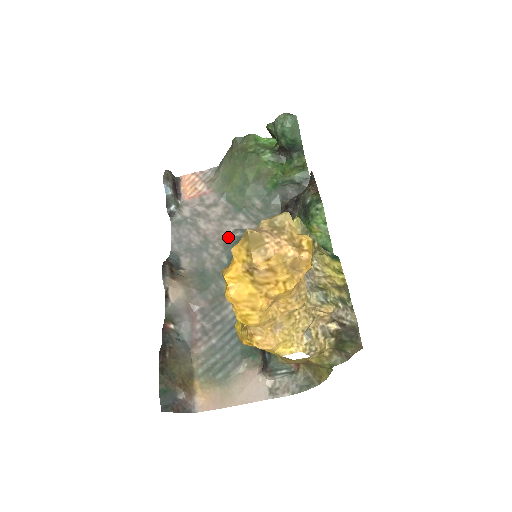
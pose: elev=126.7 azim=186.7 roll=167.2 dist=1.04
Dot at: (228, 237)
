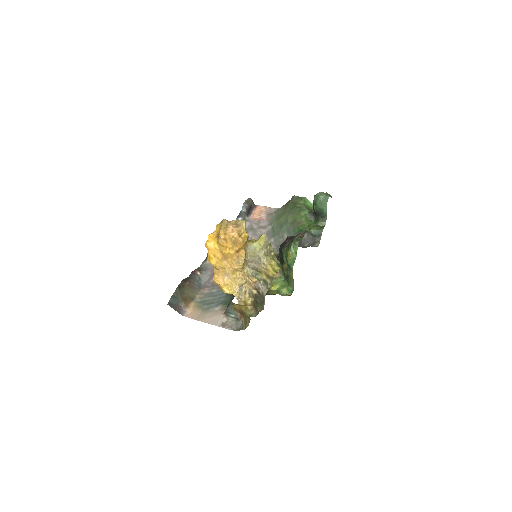
Dot at: occluded
